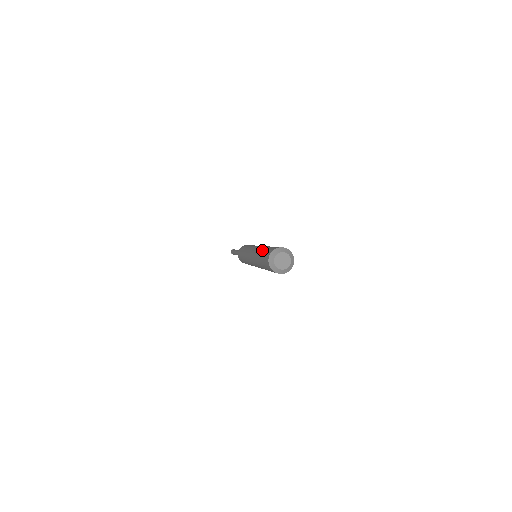
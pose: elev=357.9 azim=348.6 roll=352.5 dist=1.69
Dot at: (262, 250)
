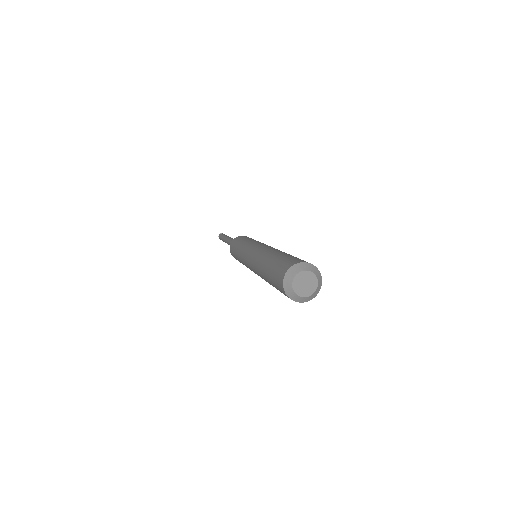
Dot at: (276, 254)
